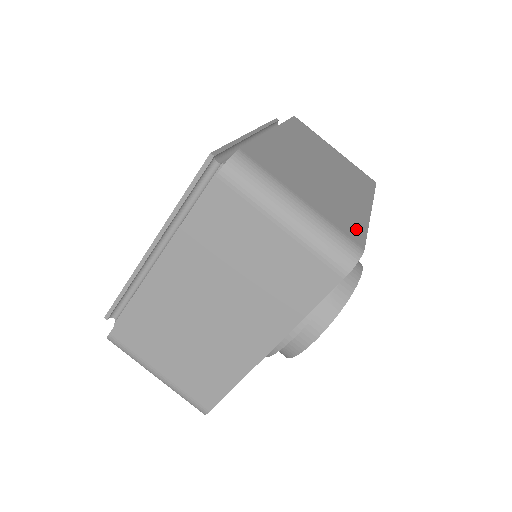
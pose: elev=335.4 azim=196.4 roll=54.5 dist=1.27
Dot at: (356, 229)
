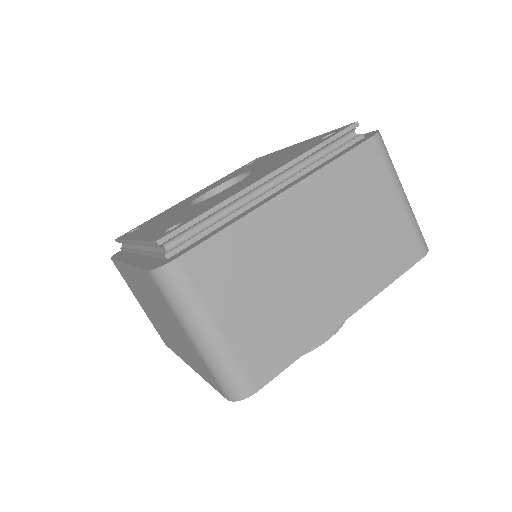
Dot at: occluded
